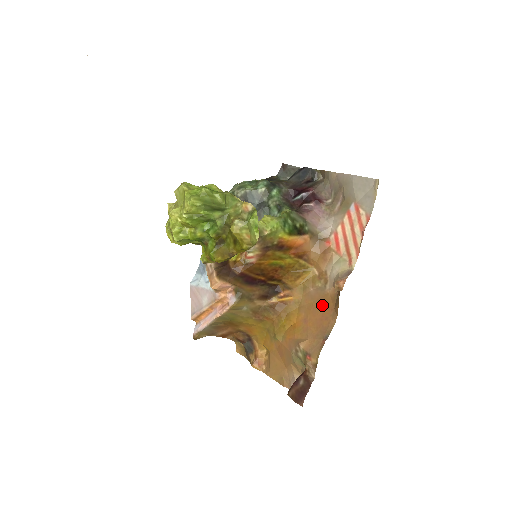
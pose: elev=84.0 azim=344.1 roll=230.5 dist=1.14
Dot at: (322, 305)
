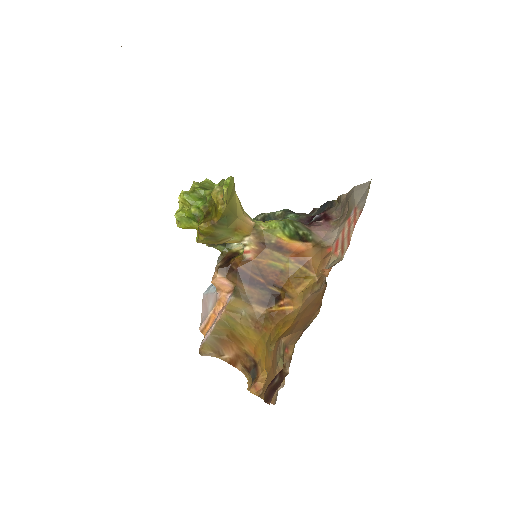
Dot at: (313, 304)
